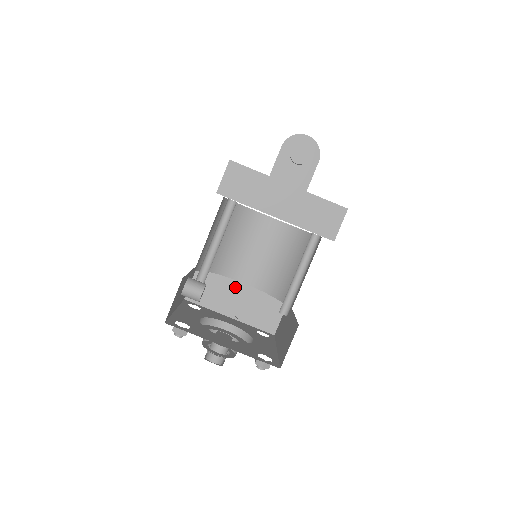
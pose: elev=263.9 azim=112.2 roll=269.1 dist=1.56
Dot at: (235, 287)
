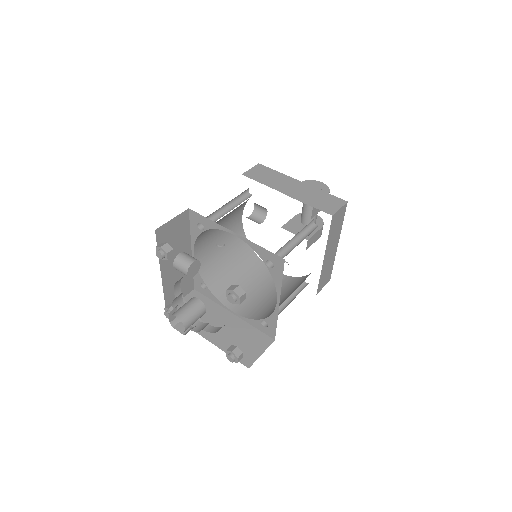
Dot at: (222, 315)
